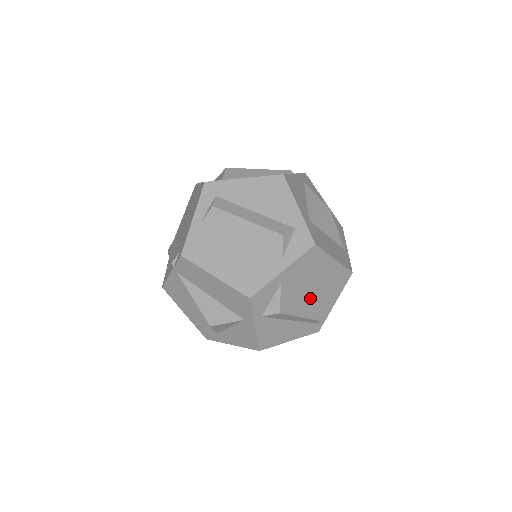
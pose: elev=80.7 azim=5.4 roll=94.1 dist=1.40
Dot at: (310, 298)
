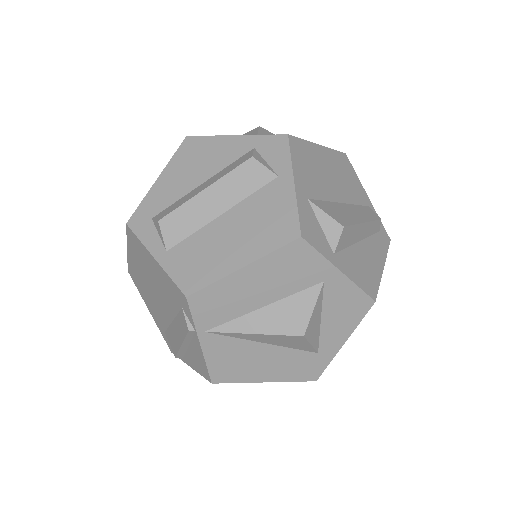
Dot at: (346, 203)
